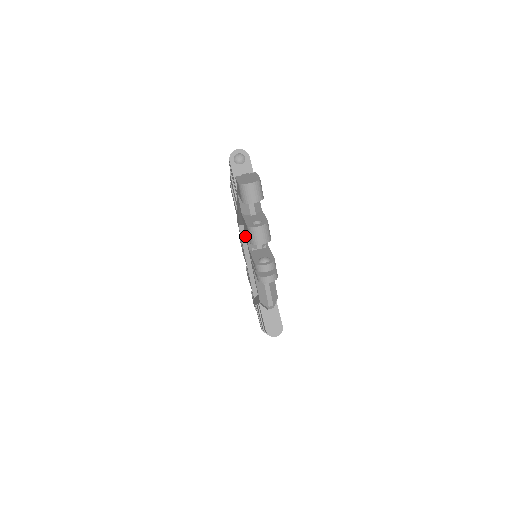
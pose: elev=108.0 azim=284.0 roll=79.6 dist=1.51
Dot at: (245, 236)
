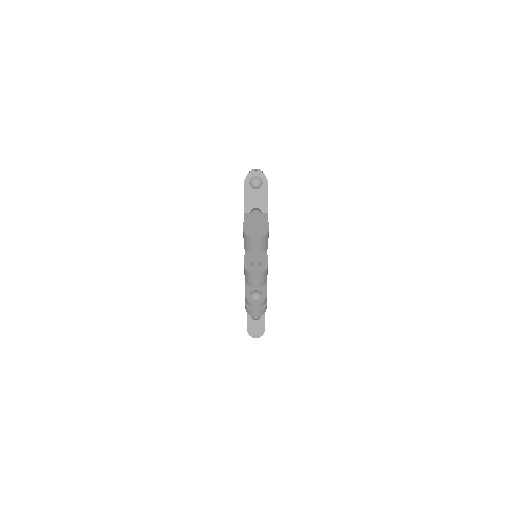
Dot at: occluded
